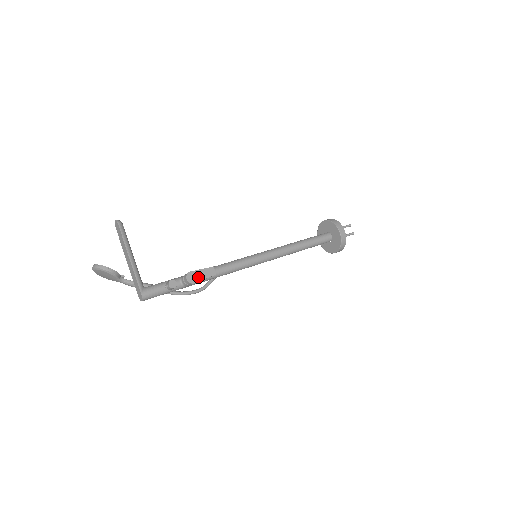
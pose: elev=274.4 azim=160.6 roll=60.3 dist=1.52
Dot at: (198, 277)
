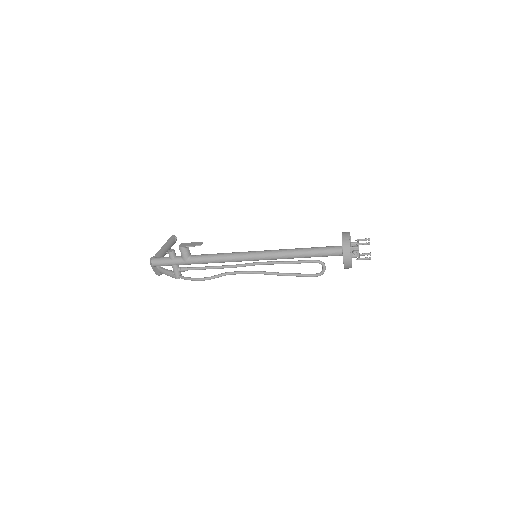
Dot at: (187, 245)
